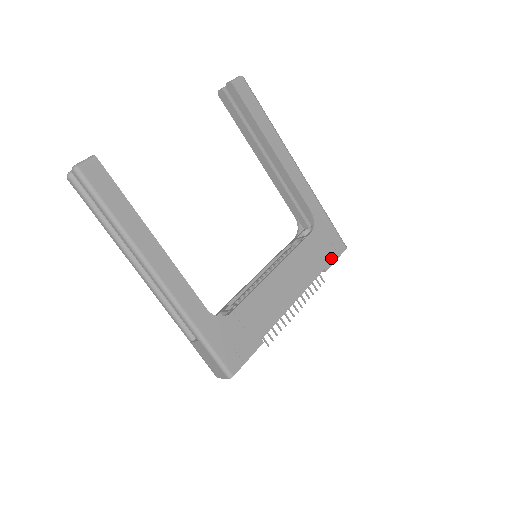
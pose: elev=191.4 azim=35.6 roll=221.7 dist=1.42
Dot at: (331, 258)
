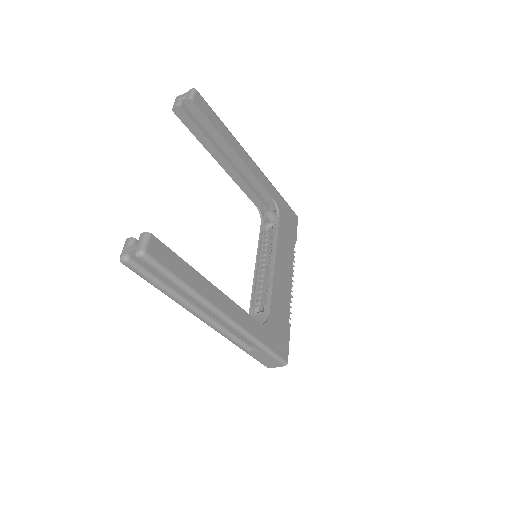
Dot at: (294, 231)
